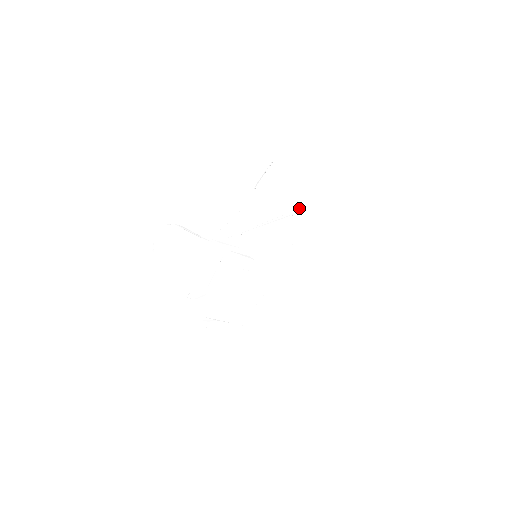
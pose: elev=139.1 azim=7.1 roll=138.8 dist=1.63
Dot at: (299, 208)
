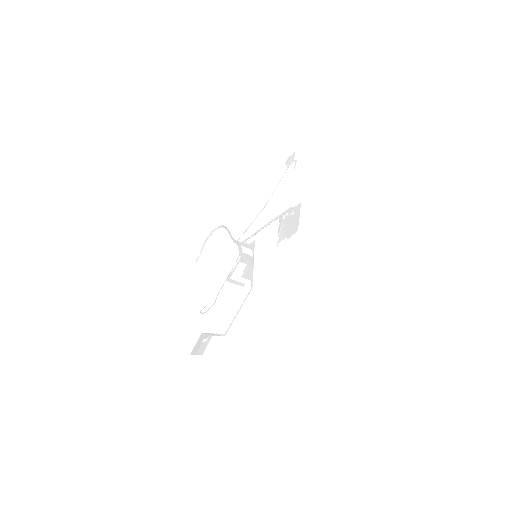
Dot at: (290, 207)
